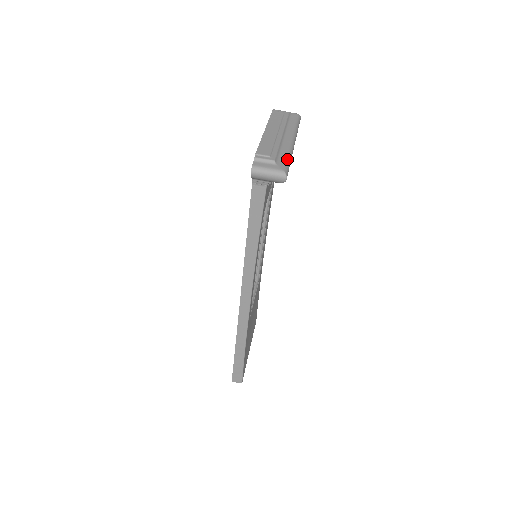
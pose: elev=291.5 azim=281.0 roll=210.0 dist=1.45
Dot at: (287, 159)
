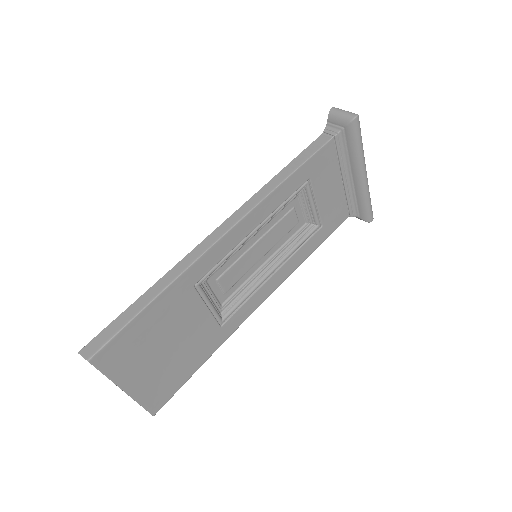
Dot at: (361, 136)
